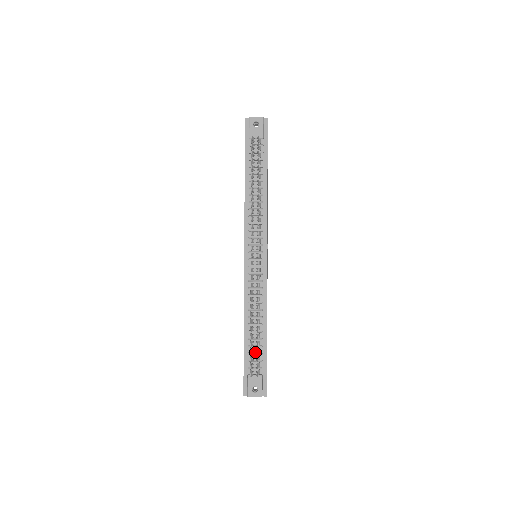
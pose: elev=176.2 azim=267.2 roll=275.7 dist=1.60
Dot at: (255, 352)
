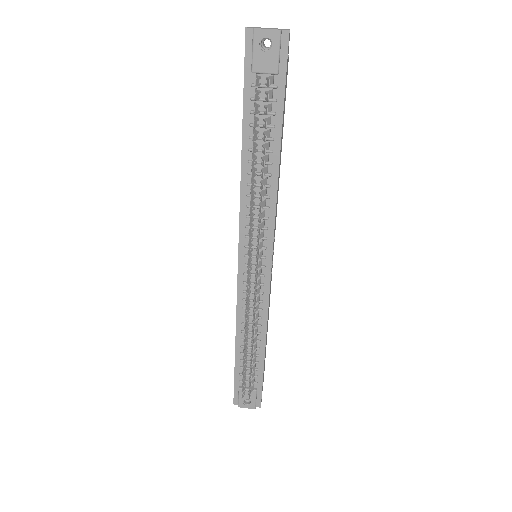
Dot at: (249, 367)
